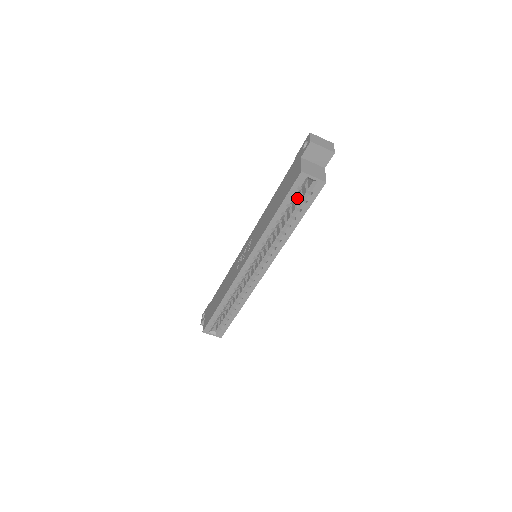
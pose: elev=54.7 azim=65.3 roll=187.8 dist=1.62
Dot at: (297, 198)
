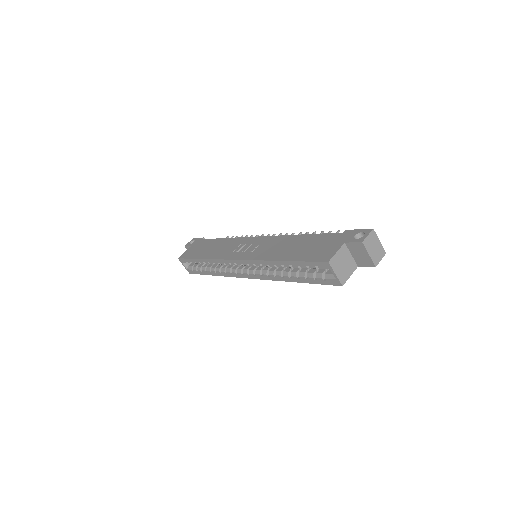
Dot at: occluded
